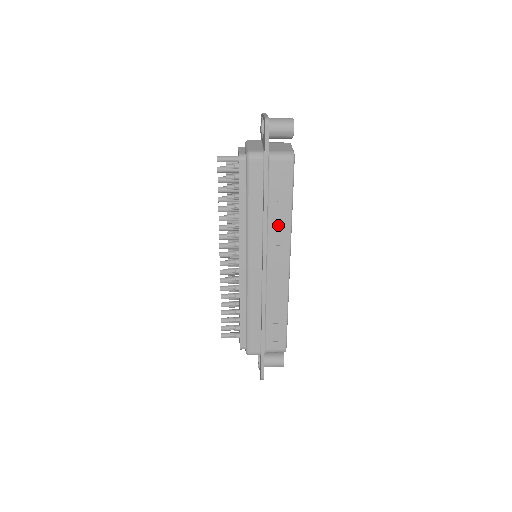
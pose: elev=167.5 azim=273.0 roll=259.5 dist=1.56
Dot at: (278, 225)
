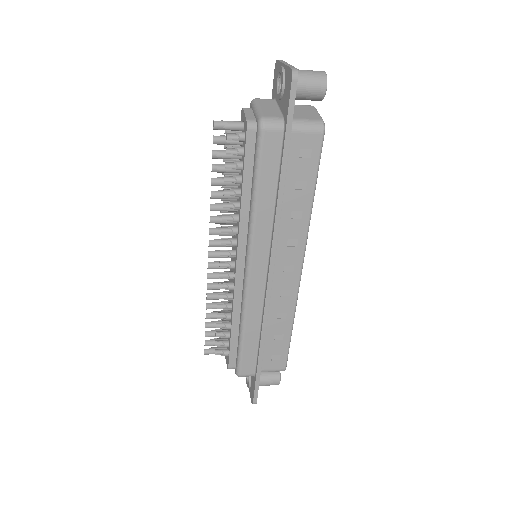
Dot at: (293, 220)
